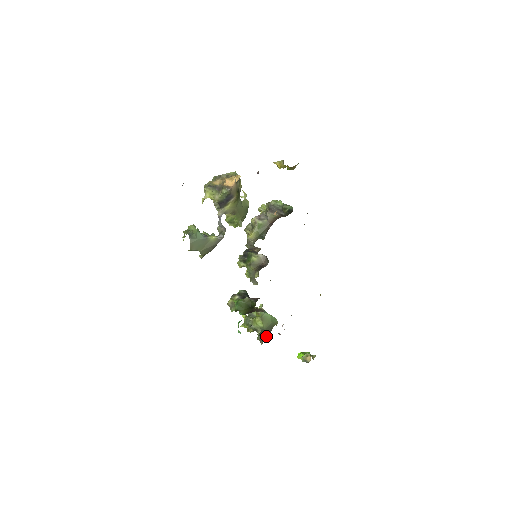
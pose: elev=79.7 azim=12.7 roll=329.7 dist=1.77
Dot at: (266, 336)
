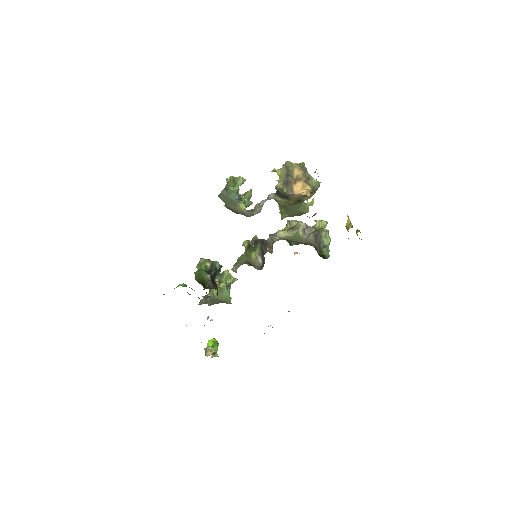
Dot at: (209, 303)
